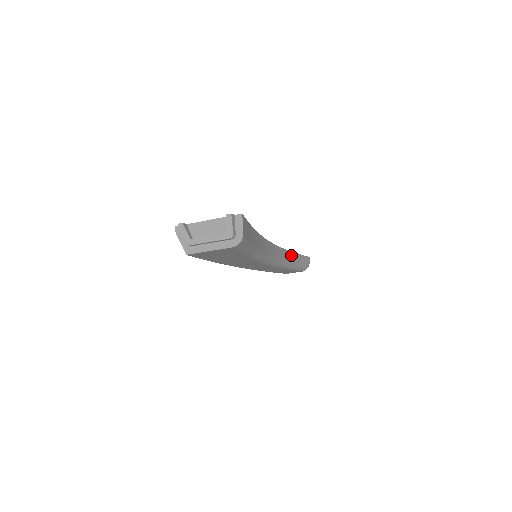
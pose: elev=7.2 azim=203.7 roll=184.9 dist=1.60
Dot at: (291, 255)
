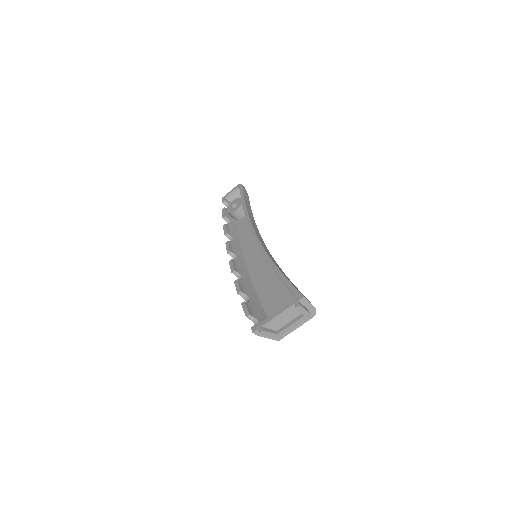
Dot at: (249, 211)
